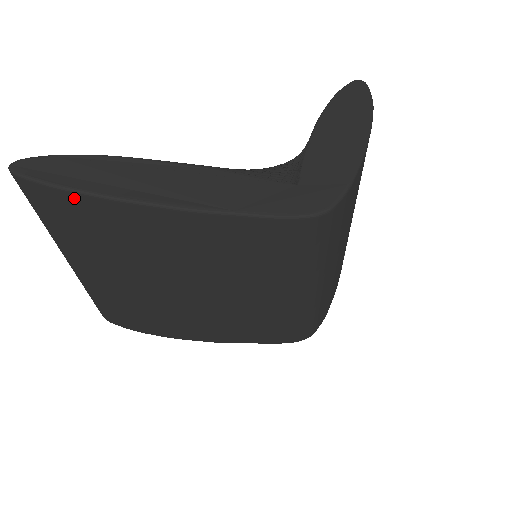
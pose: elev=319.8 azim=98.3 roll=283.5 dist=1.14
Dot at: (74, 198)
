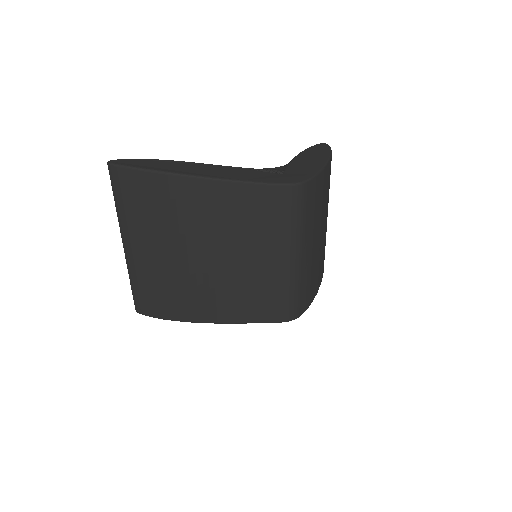
Dot at: (146, 176)
